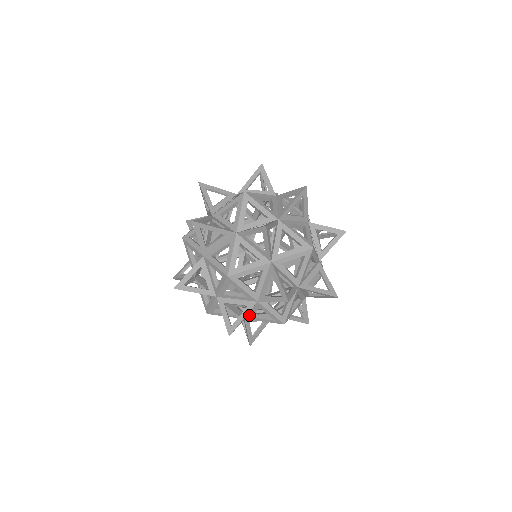
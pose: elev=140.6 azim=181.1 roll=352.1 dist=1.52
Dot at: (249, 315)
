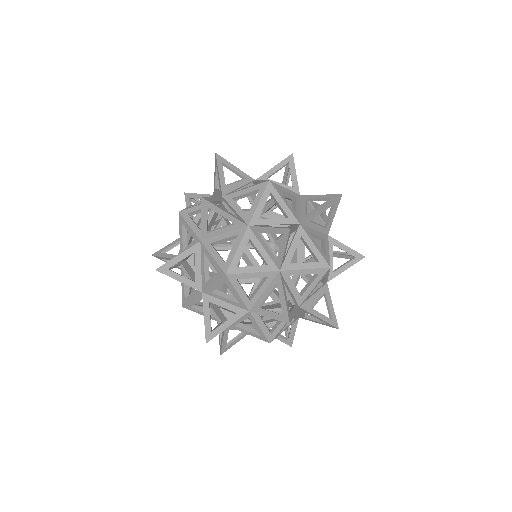
Dot at: (203, 279)
